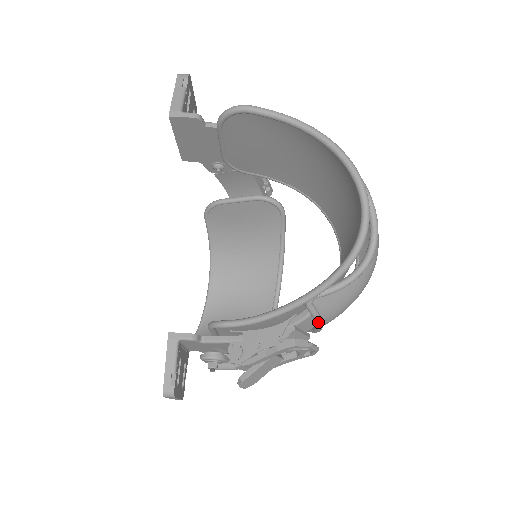
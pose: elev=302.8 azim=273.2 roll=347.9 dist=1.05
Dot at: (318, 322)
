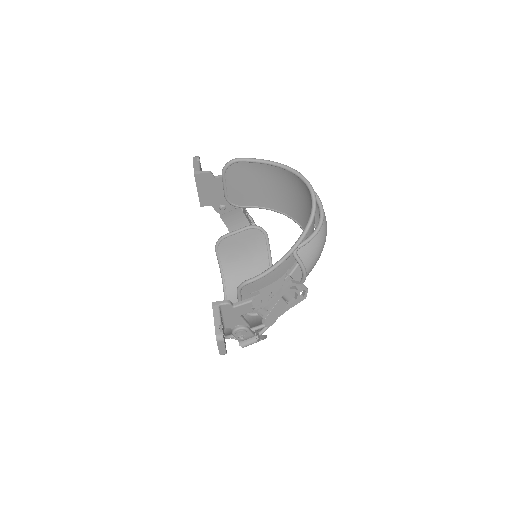
Dot at: (303, 267)
